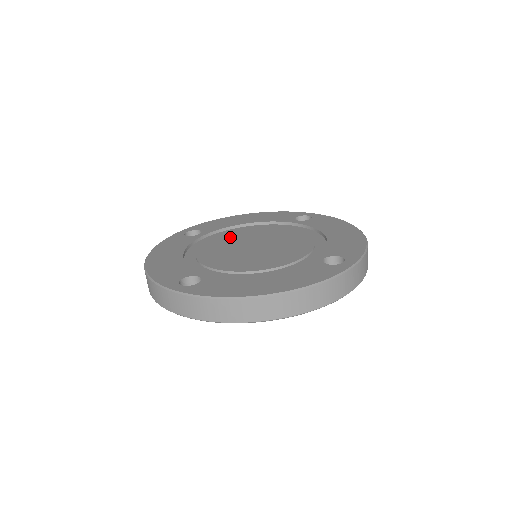
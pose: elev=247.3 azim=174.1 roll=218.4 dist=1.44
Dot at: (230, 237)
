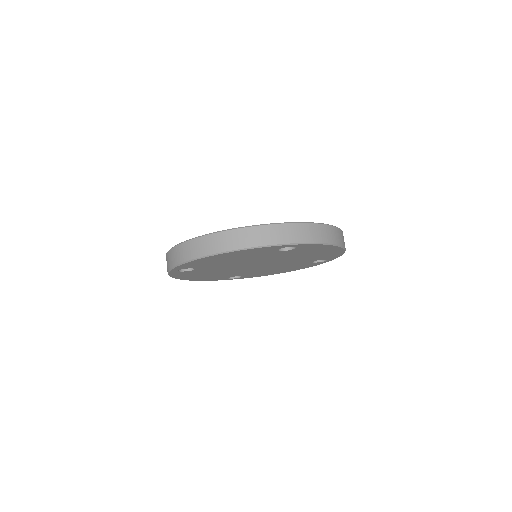
Dot at: occluded
